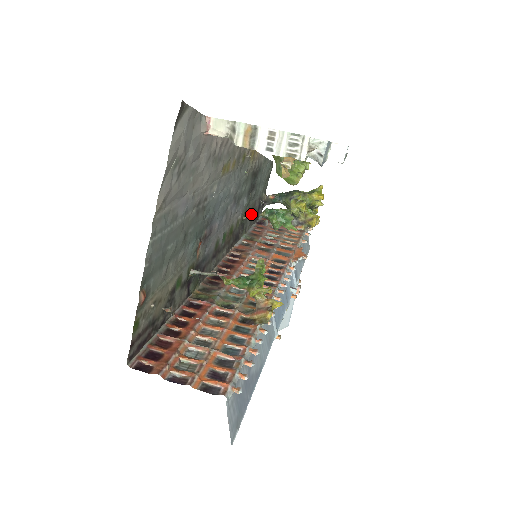
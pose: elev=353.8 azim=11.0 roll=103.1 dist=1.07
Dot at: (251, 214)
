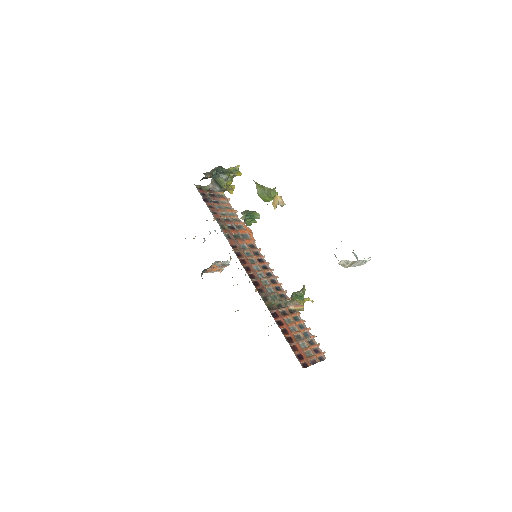
Dot at: occluded
